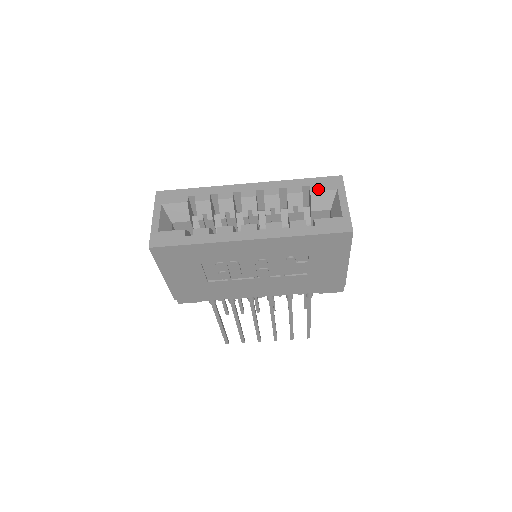
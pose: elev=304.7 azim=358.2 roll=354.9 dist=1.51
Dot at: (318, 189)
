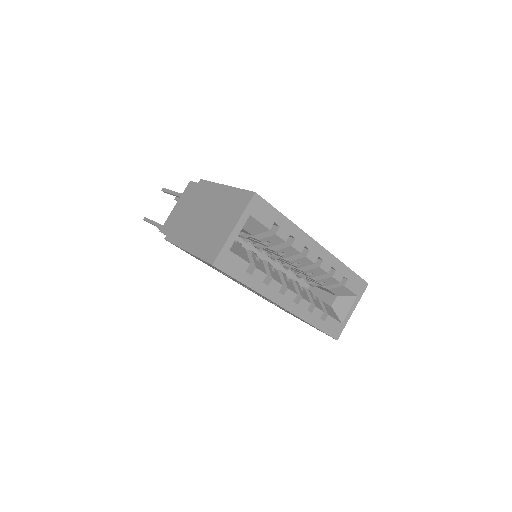
Dot at: (349, 287)
